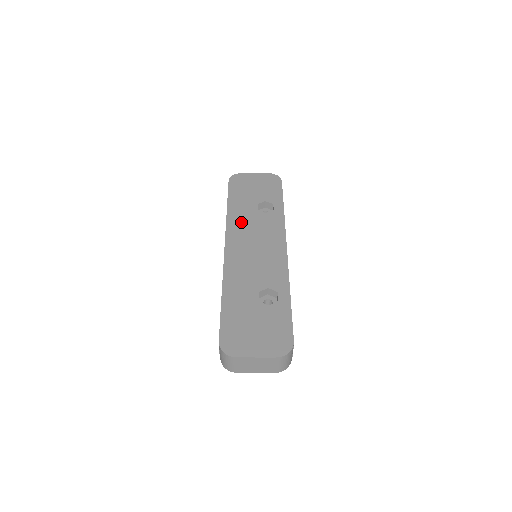
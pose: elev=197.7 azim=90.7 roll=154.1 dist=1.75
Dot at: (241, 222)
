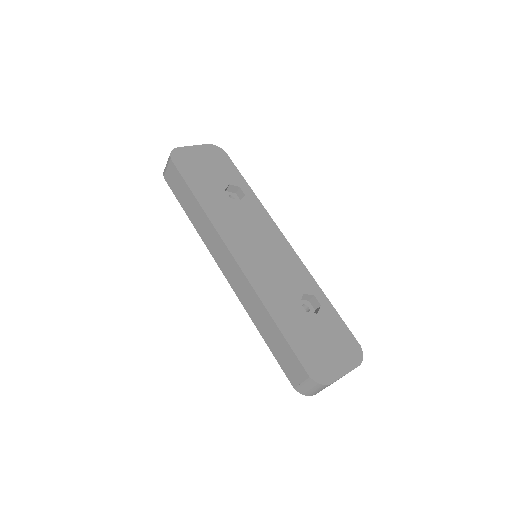
Dot at: (226, 218)
